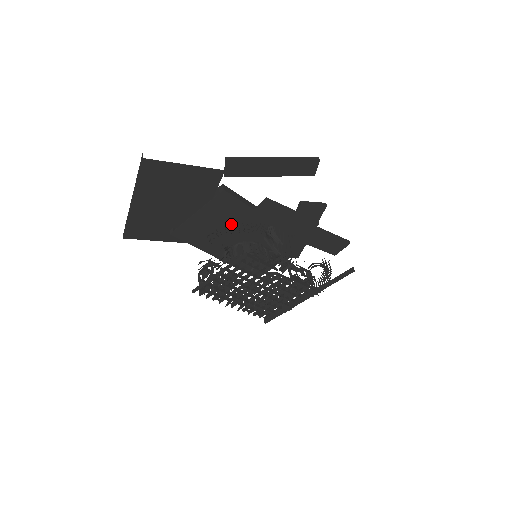
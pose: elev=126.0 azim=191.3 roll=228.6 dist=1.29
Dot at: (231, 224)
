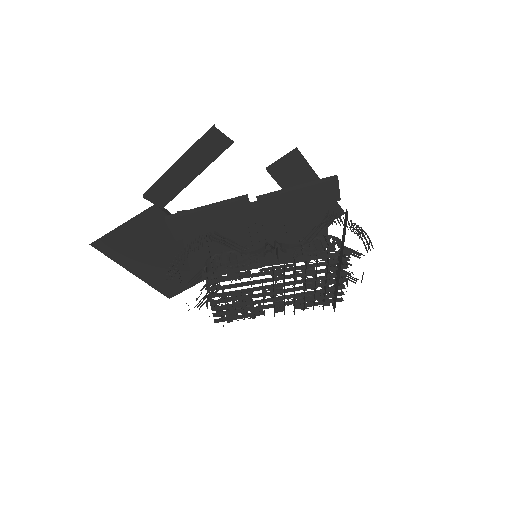
Dot at: (227, 236)
